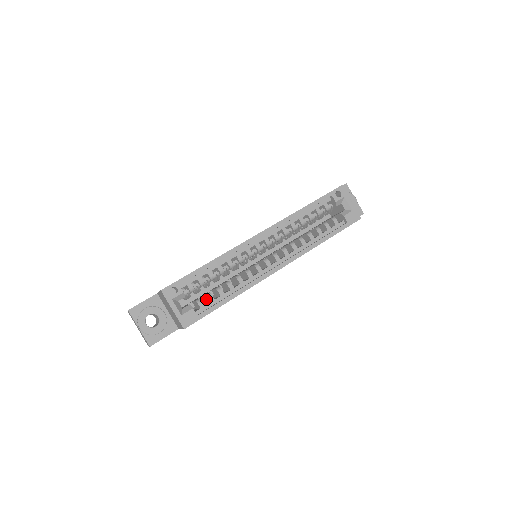
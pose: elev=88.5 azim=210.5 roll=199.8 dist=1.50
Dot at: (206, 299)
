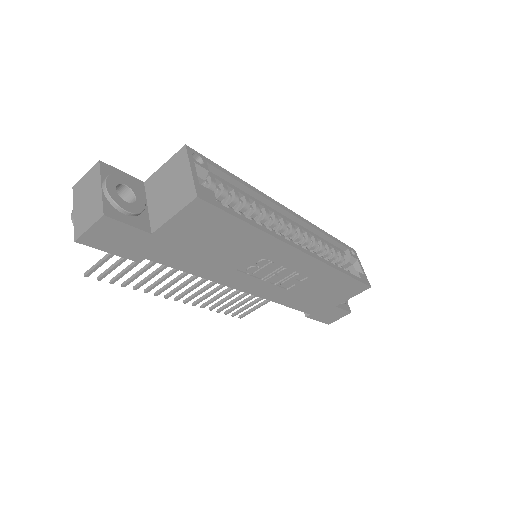
Dot at: occluded
